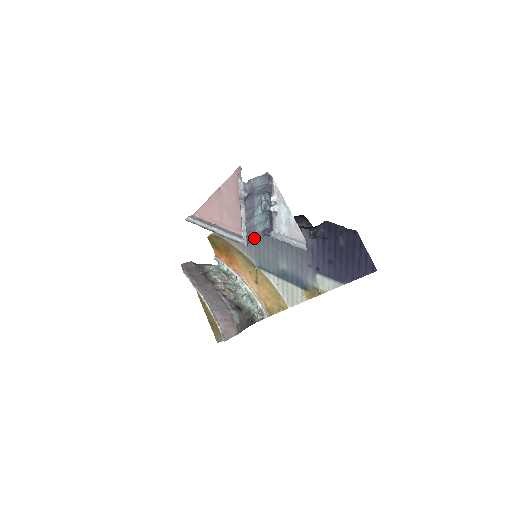
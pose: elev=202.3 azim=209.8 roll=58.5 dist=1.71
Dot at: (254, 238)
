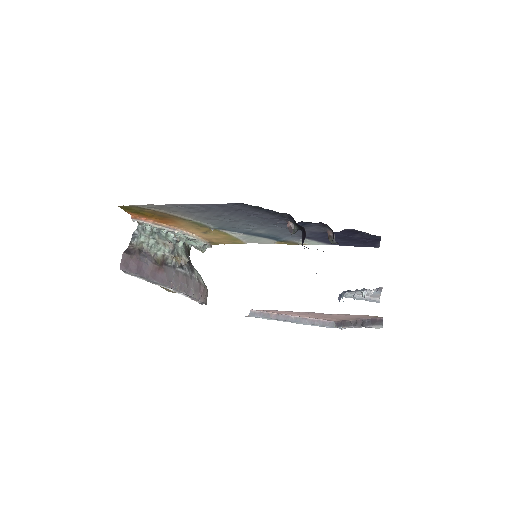
Dot at: occluded
